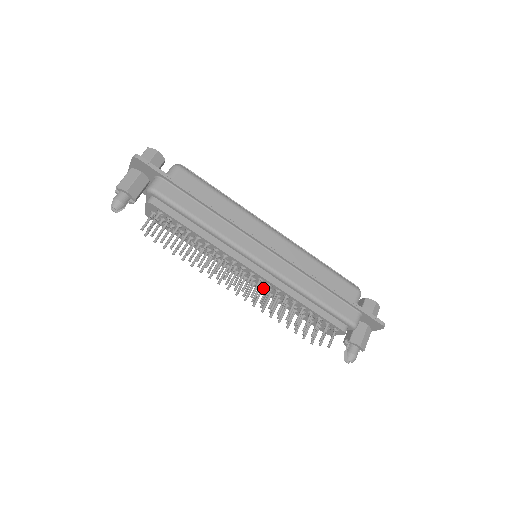
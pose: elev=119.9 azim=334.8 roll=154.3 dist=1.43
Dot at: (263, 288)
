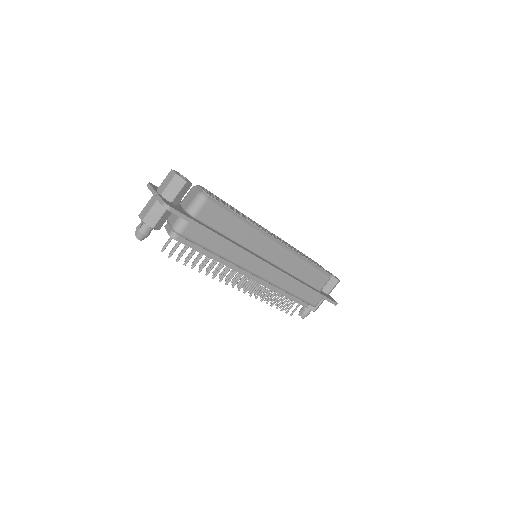
Dot at: occluded
